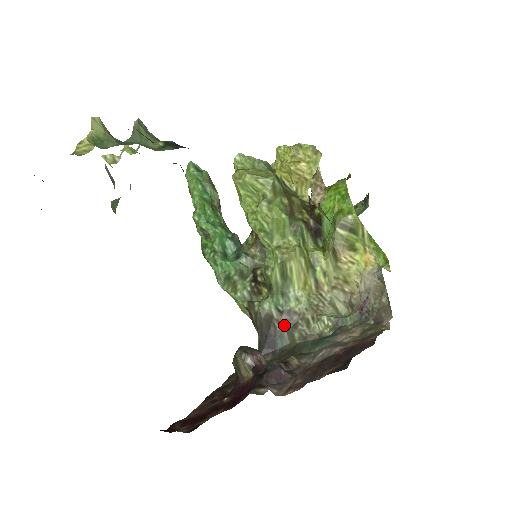
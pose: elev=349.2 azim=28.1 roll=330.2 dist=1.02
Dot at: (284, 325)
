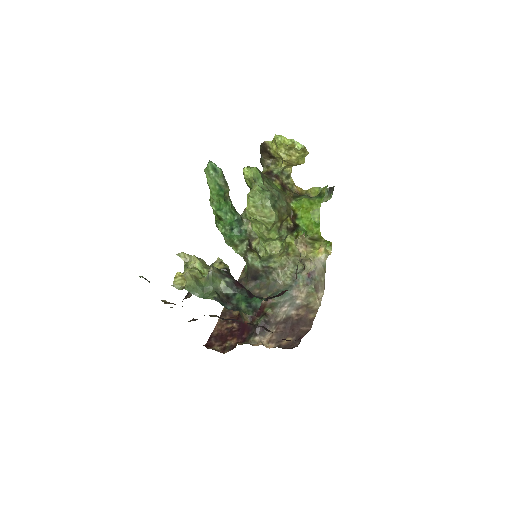
Dot at: (264, 272)
